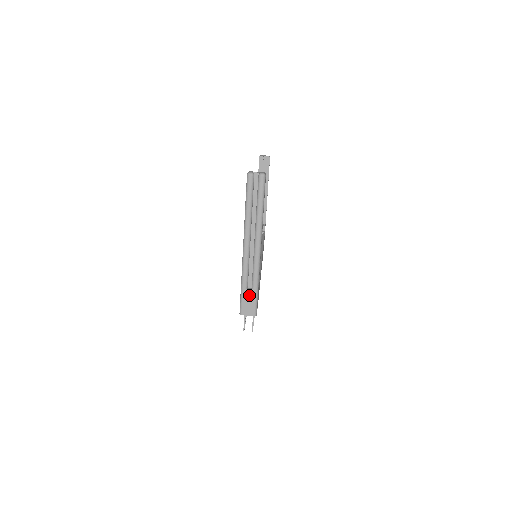
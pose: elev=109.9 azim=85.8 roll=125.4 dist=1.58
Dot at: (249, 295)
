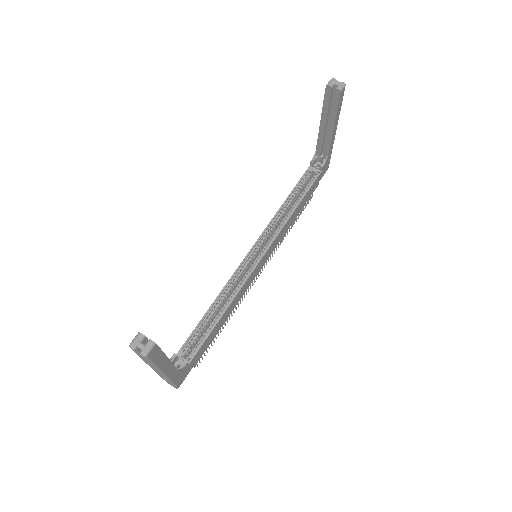
Dot at: (167, 381)
